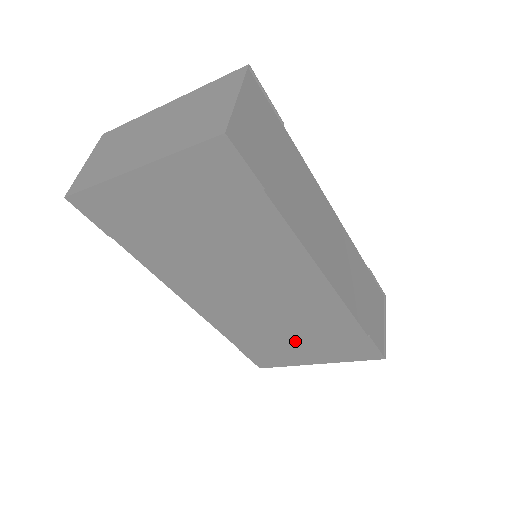
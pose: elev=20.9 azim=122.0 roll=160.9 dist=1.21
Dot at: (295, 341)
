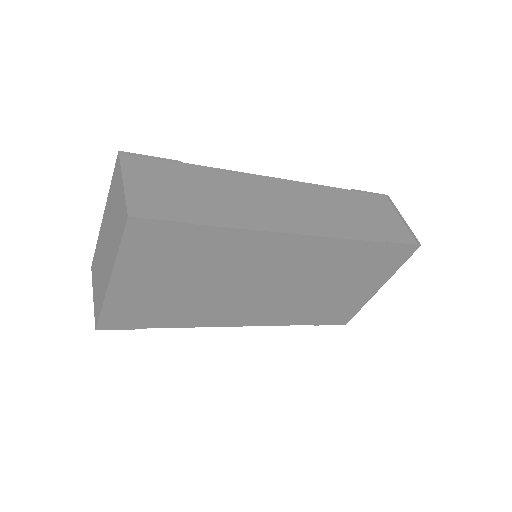
Dot at: (342, 288)
